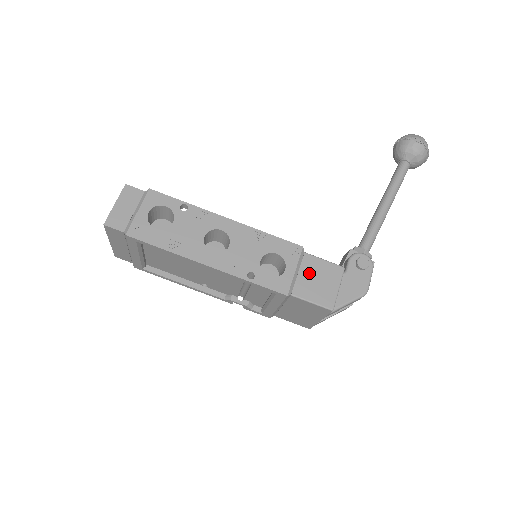
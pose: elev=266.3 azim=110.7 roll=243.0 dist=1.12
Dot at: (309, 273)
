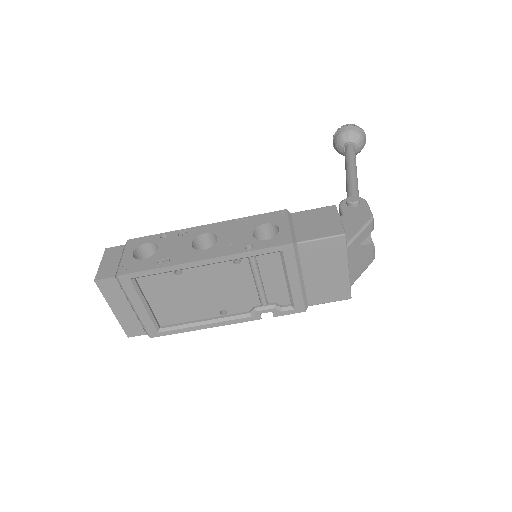
Dot at: (304, 223)
